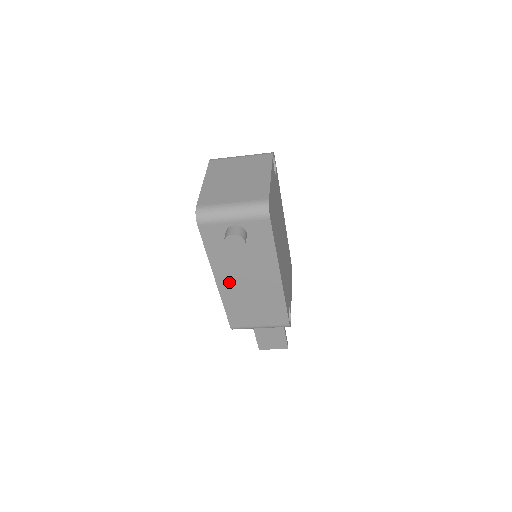
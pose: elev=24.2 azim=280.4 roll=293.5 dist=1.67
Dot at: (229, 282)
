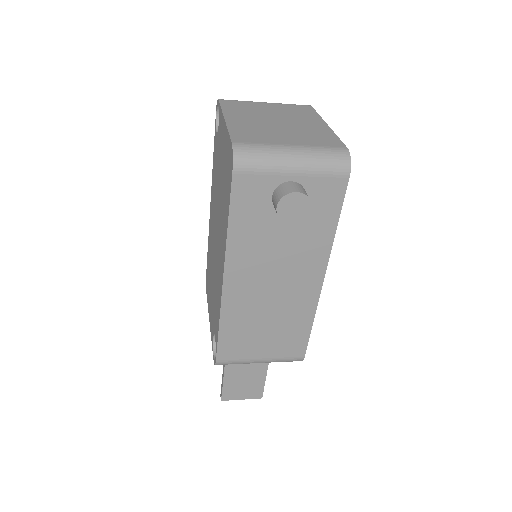
Dot at: (244, 283)
